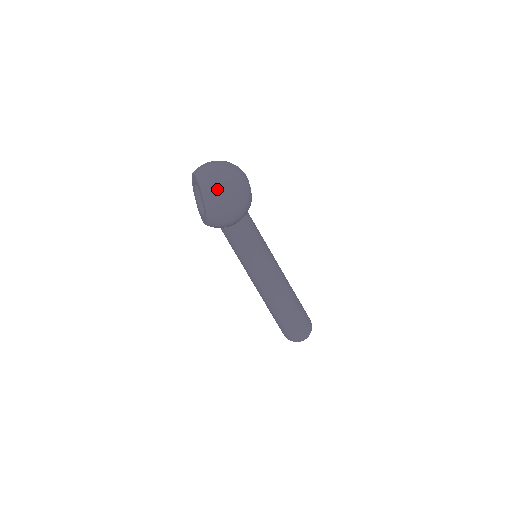
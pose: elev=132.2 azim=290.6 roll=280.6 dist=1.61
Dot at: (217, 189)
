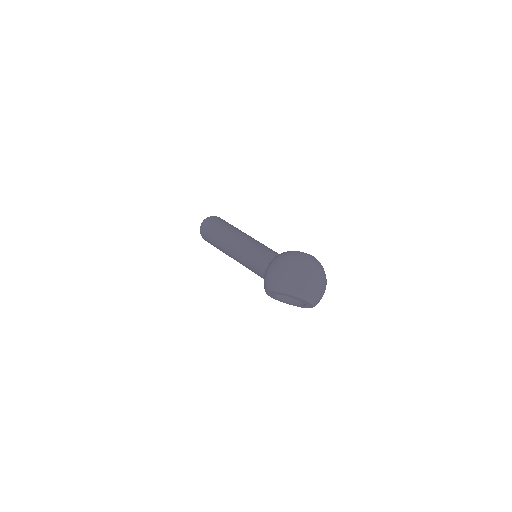
Dot at: occluded
